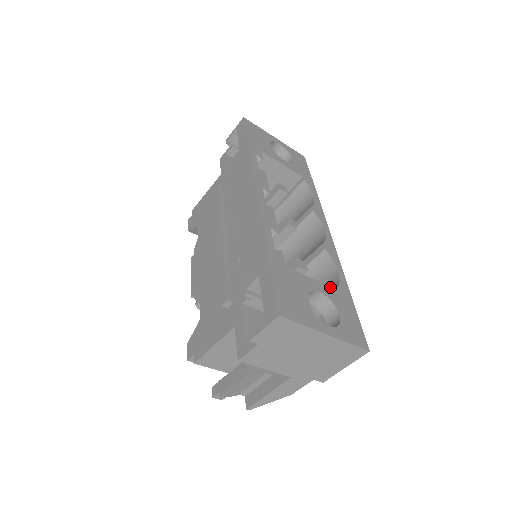
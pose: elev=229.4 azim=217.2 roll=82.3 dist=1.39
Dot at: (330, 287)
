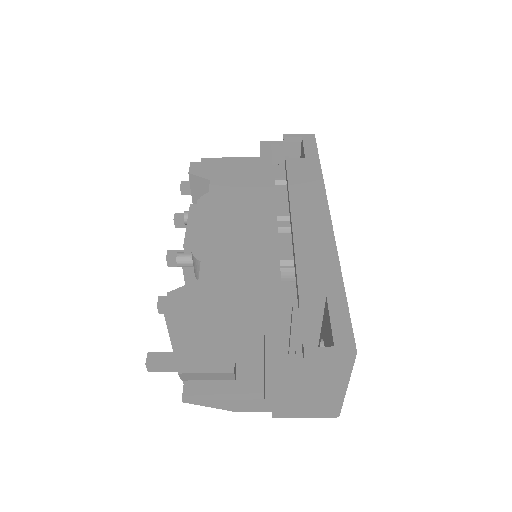
Dot at: occluded
